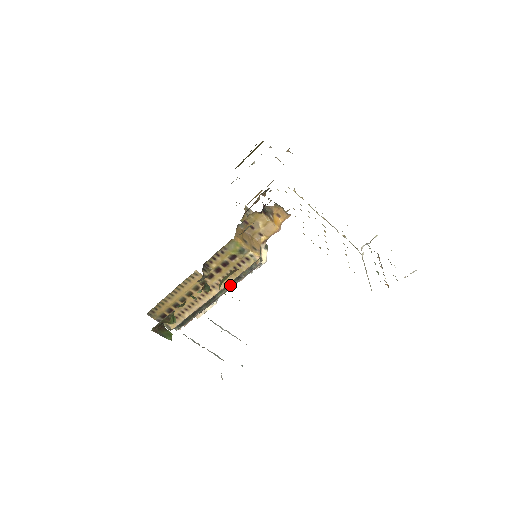
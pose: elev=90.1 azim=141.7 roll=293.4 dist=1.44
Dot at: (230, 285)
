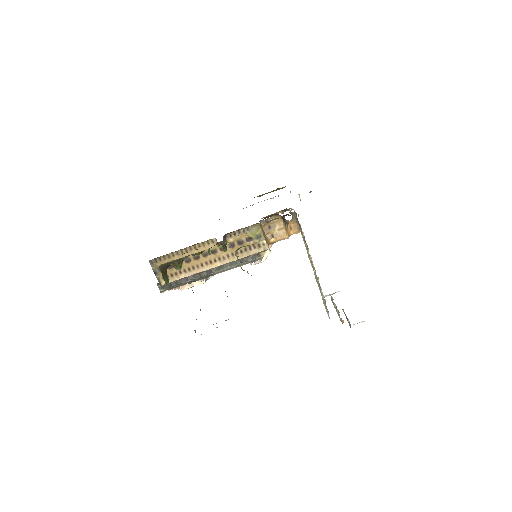
Dot at: (230, 266)
